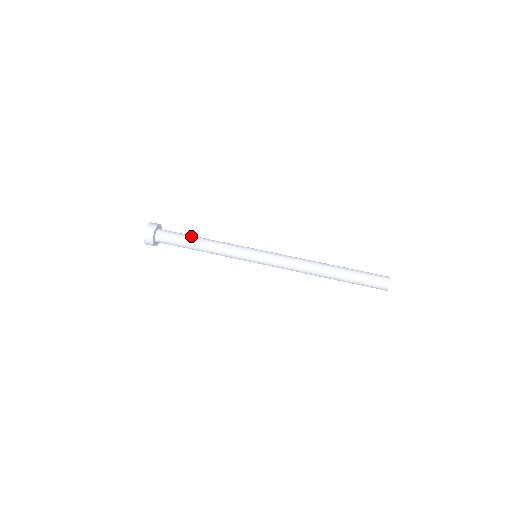
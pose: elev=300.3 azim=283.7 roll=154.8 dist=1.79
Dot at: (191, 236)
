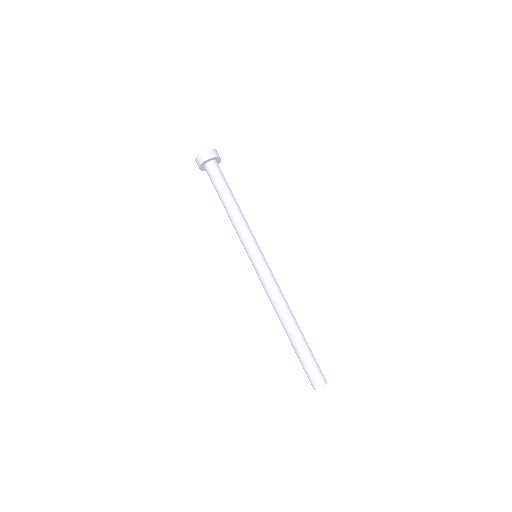
Dot at: (226, 191)
